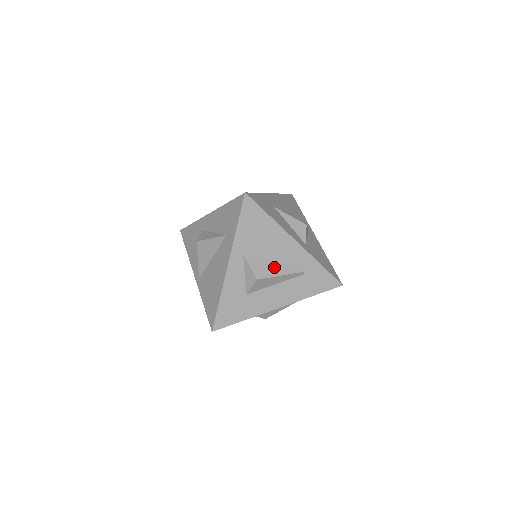
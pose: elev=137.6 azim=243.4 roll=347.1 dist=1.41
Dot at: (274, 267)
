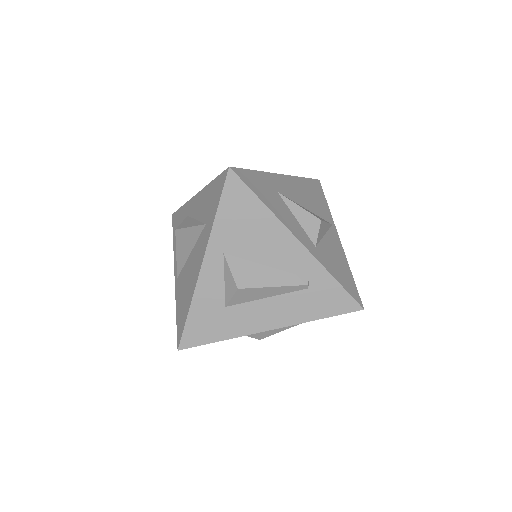
Dot at: (265, 274)
